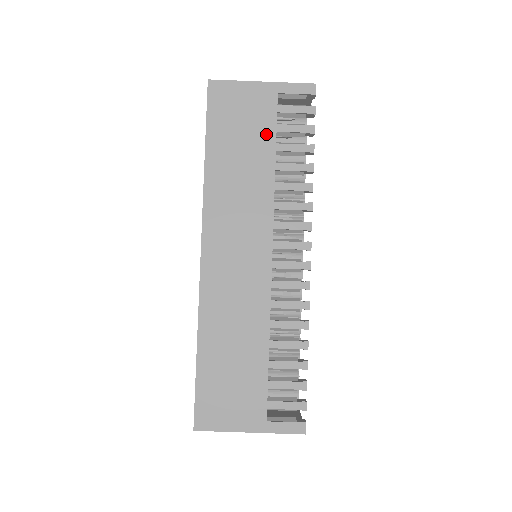
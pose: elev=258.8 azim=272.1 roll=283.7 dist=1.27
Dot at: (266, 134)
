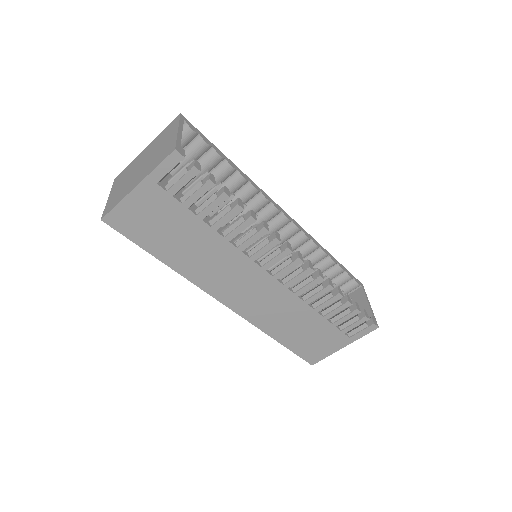
Dot at: (183, 216)
